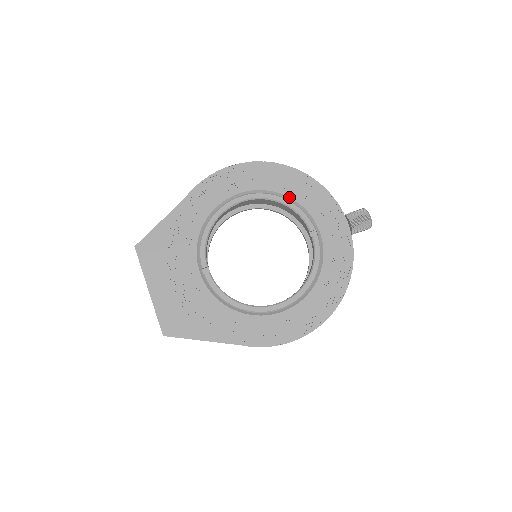
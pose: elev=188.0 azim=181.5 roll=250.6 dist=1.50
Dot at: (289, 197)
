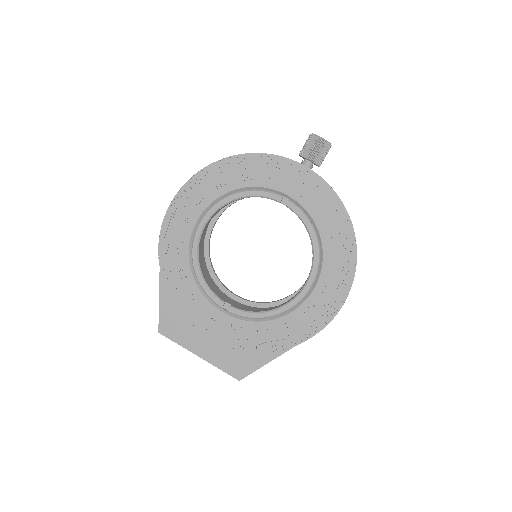
Dot at: (238, 189)
